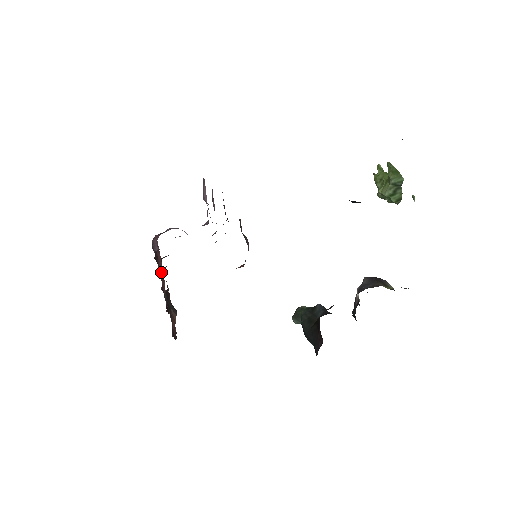
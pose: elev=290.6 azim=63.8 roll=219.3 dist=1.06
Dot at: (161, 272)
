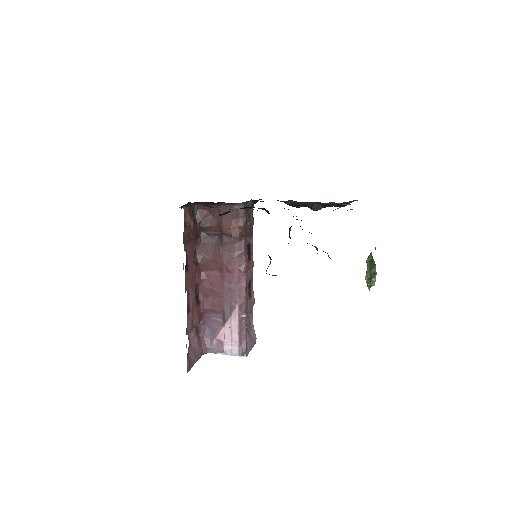
Dot at: (197, 263)
